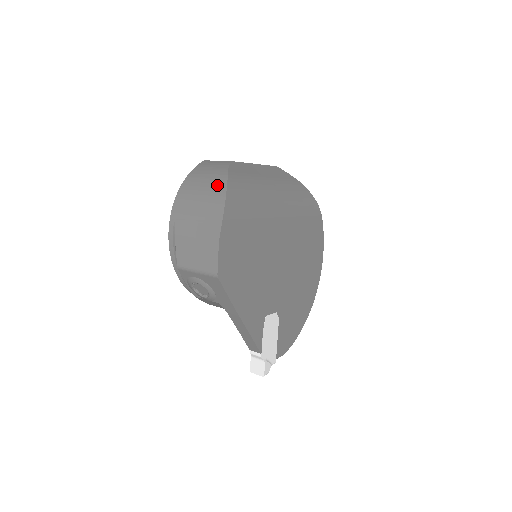
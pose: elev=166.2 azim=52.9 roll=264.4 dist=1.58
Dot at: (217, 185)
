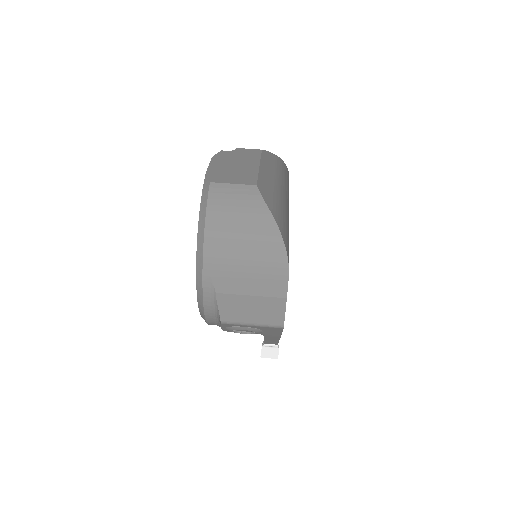
Dot at: (265, 231)
